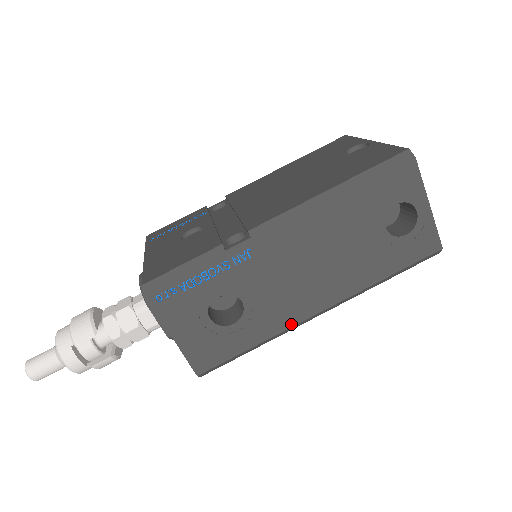
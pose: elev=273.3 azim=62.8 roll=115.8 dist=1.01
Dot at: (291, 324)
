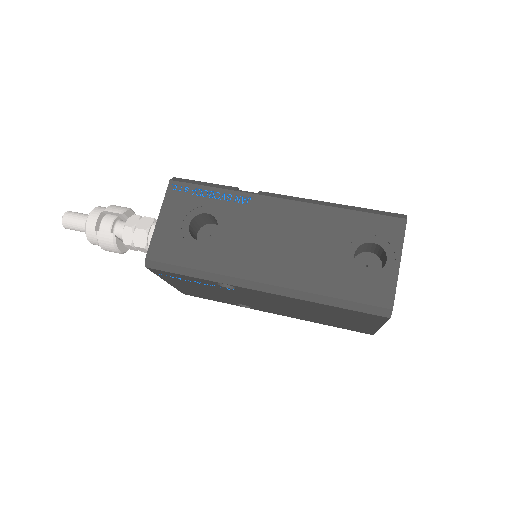
Dot at: (235, 274)
